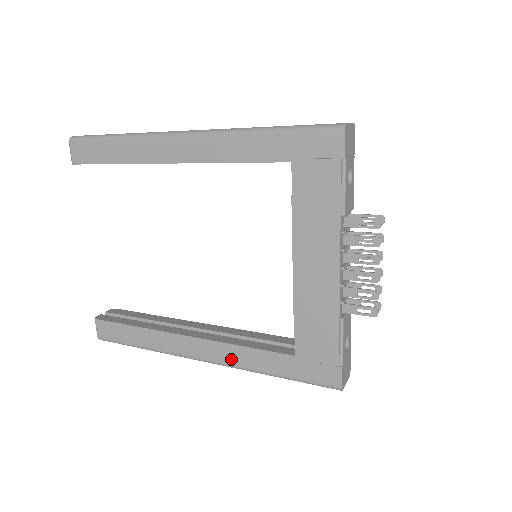
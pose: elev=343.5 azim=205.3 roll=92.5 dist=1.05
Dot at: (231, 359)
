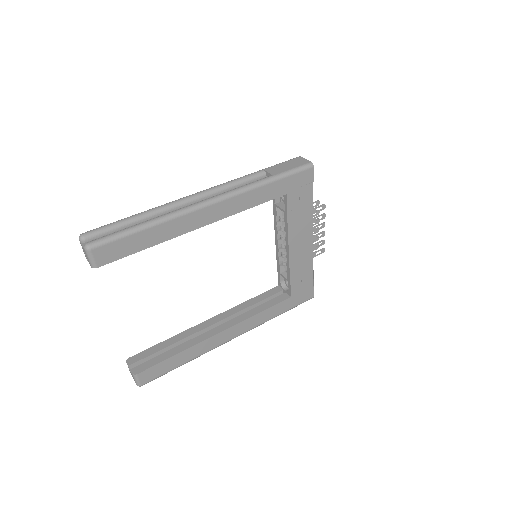
Dot at: (254, 324)
